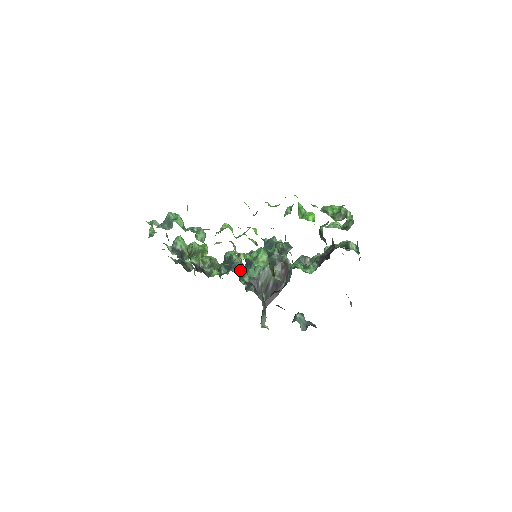
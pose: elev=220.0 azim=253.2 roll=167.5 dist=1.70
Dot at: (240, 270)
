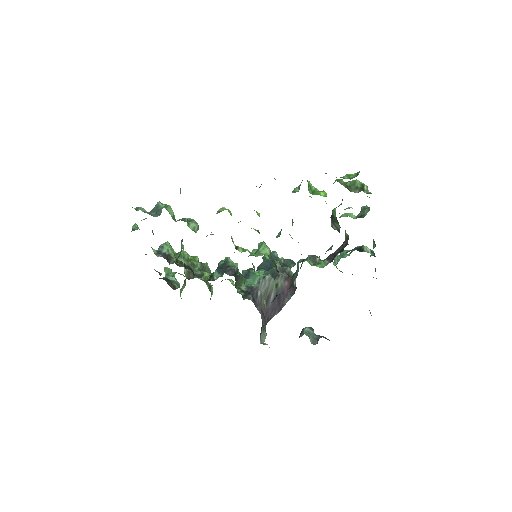
Dot at: (236, 275)
